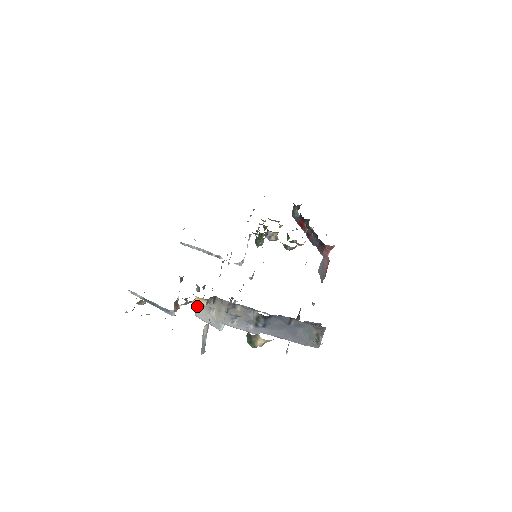
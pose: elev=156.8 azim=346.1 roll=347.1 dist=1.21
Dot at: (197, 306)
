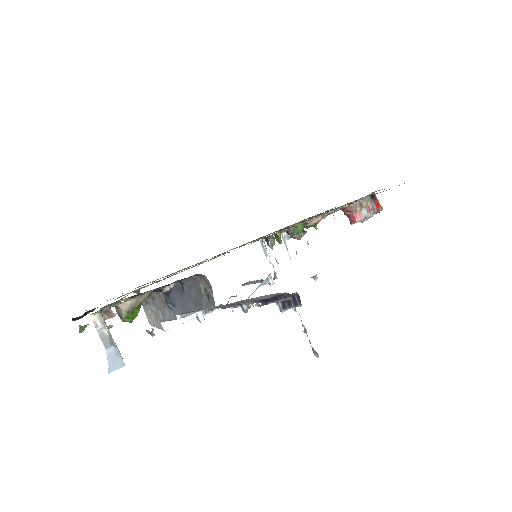
Dot at: occluded
